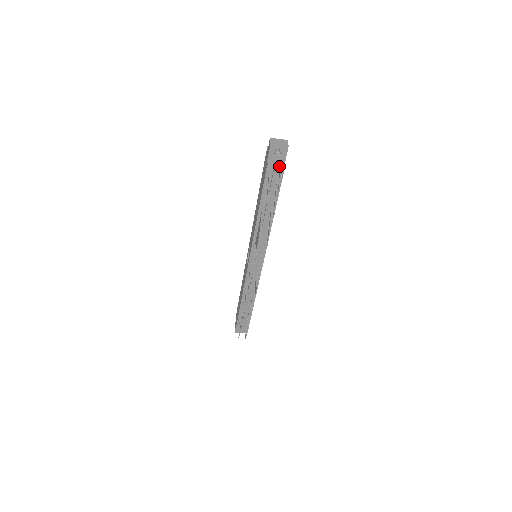
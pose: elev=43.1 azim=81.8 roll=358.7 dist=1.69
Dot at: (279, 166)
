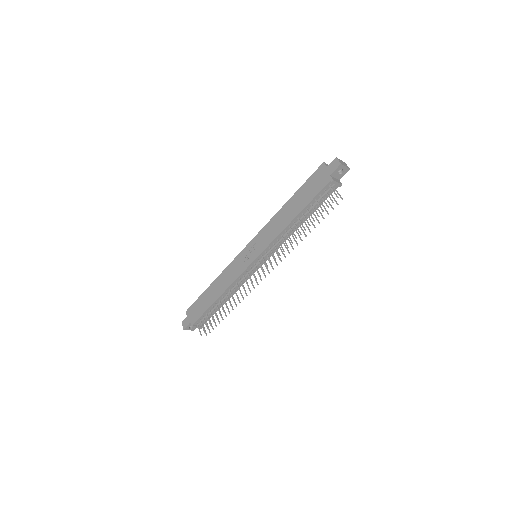
Dot at: (339, 183)
